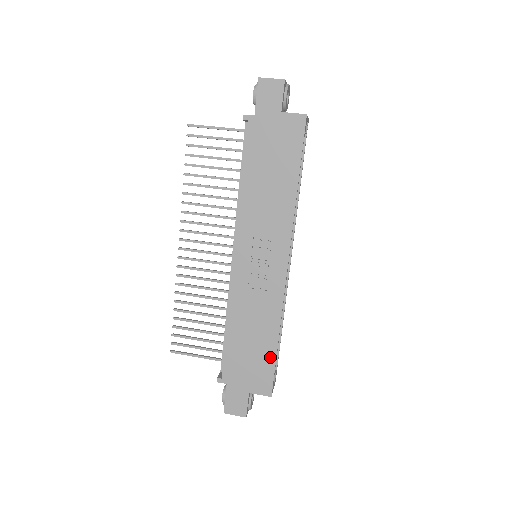
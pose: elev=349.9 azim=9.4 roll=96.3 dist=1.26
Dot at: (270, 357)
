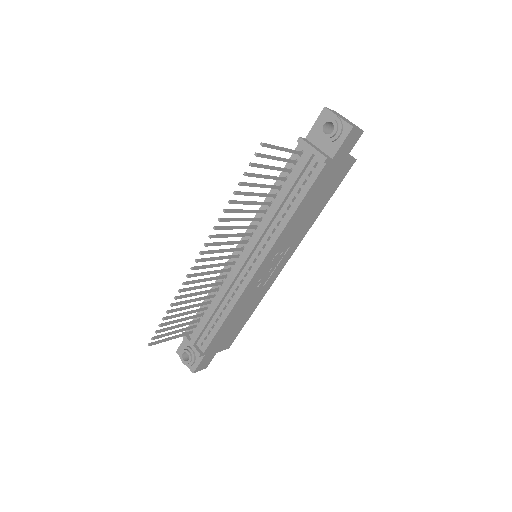
Dot at: (242, 326)
